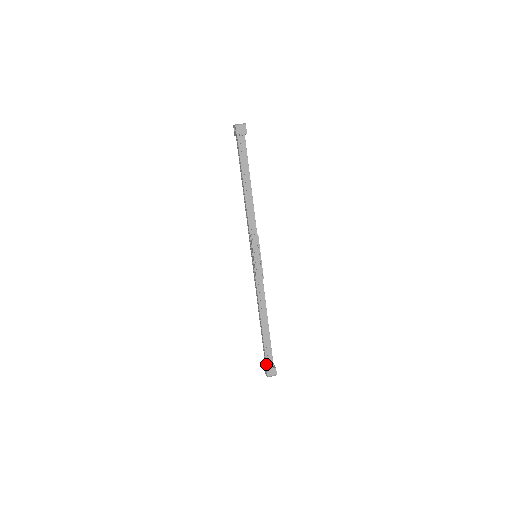
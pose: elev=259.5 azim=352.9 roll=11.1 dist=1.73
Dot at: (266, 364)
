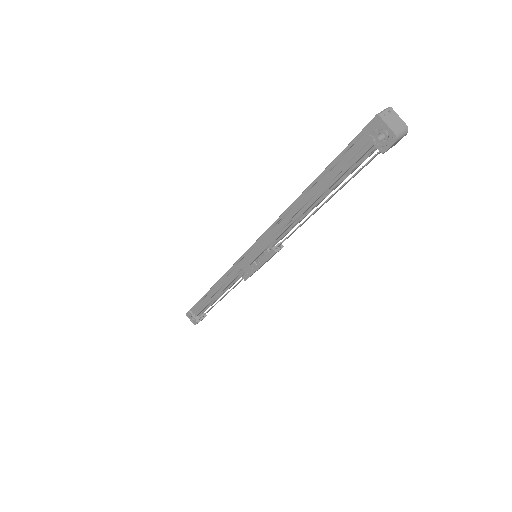
Dot at: (196, 316)
